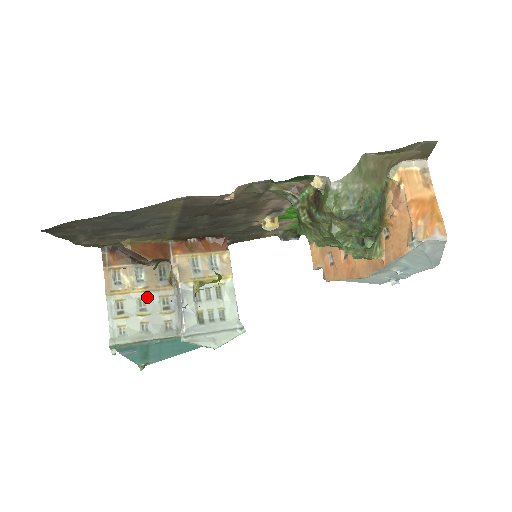
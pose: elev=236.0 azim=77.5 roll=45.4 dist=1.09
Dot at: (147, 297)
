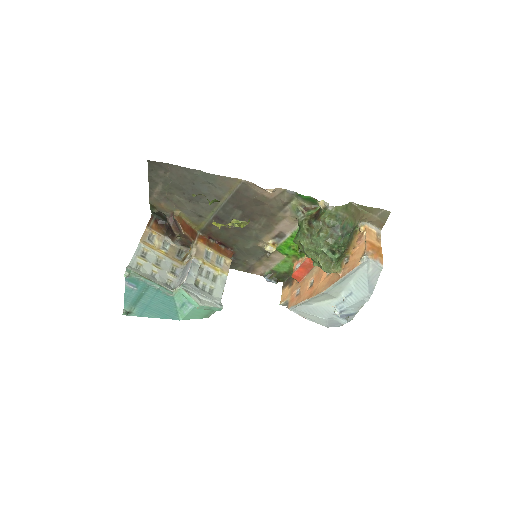
Dot at: (164, 259)
